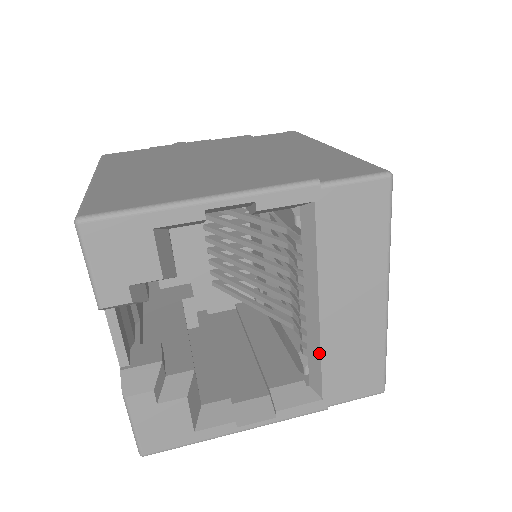
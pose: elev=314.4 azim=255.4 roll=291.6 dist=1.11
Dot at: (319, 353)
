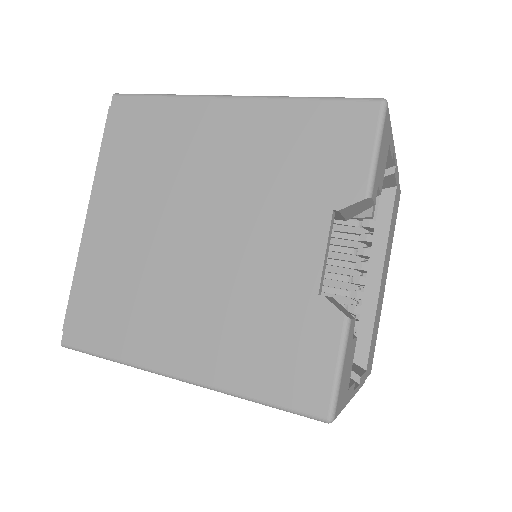
Dot at: (373, 319)
